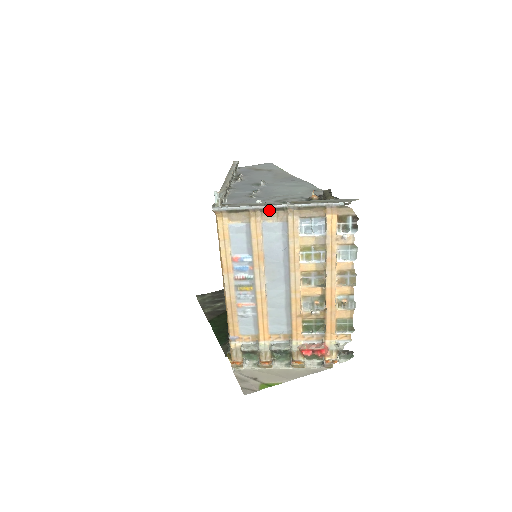
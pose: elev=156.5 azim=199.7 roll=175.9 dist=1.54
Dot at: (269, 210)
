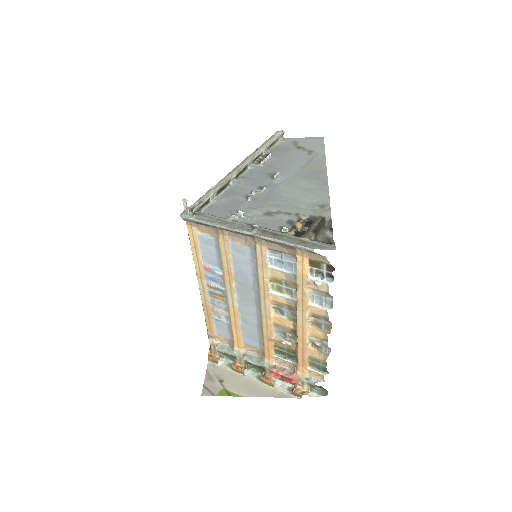
Dot at: (236, 232)
